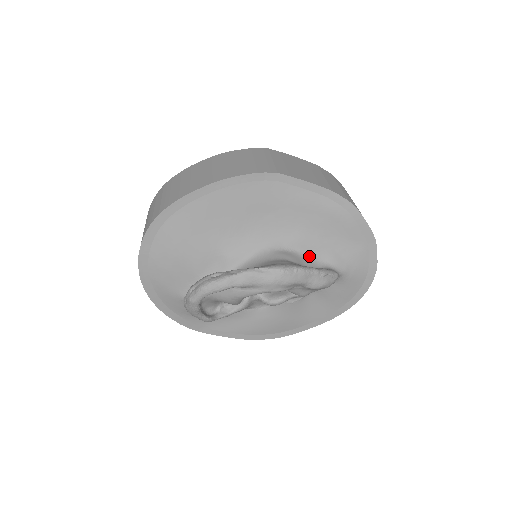
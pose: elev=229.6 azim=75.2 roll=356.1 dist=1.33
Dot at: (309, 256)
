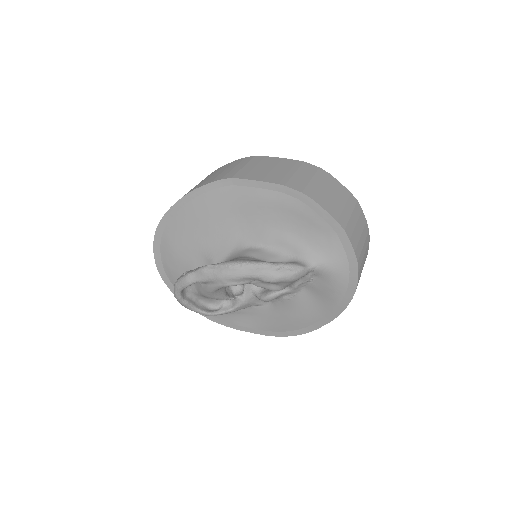
Dot at: (279, 251)
